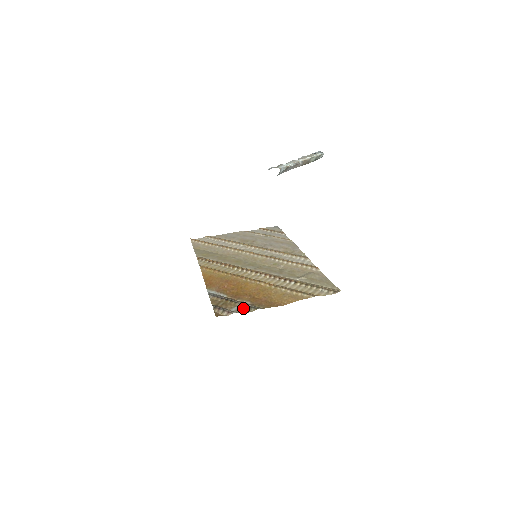
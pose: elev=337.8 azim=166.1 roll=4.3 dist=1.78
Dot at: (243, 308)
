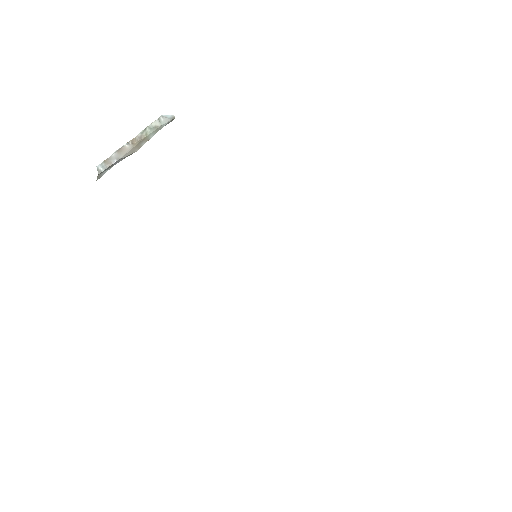
Dot at: occluded
